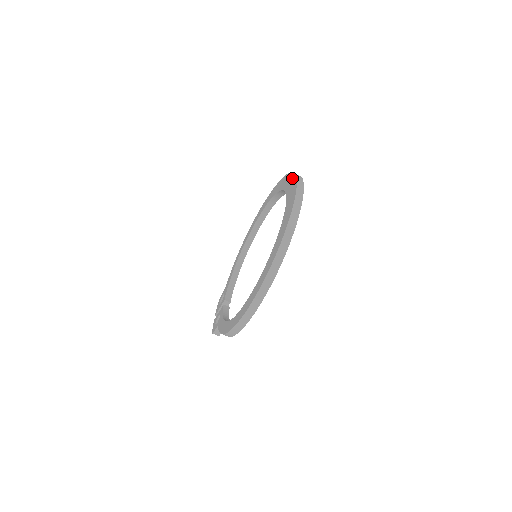
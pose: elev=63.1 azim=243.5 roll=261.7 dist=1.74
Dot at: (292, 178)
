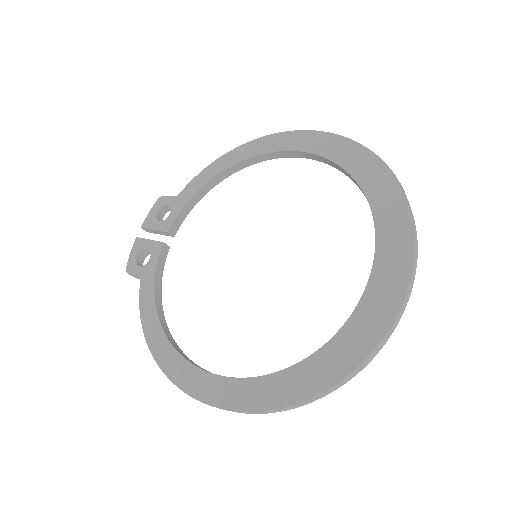
Dot at: (405, 239)
